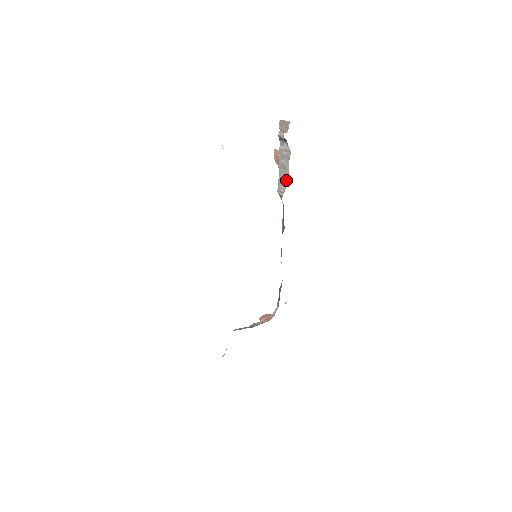
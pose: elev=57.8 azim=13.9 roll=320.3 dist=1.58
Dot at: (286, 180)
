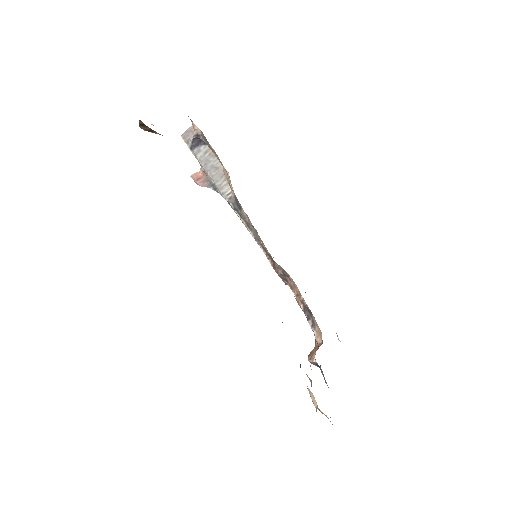
Dot at: occluded
